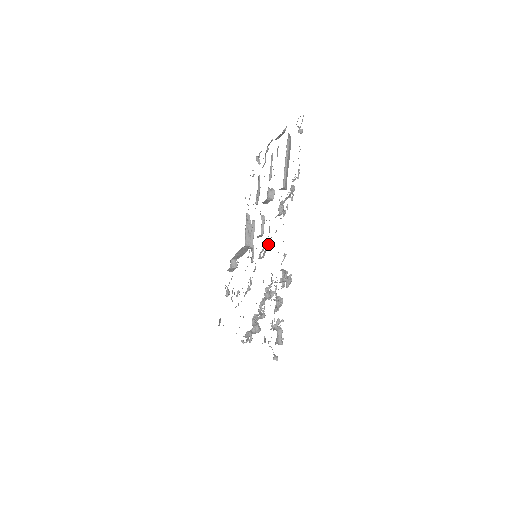
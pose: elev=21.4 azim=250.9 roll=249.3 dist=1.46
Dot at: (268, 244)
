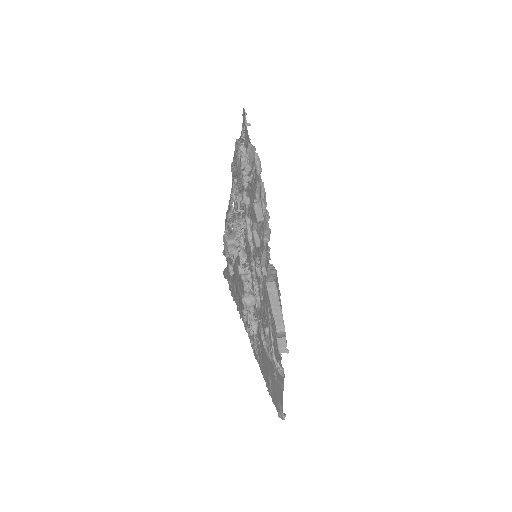
Dot at: (248, 218)
